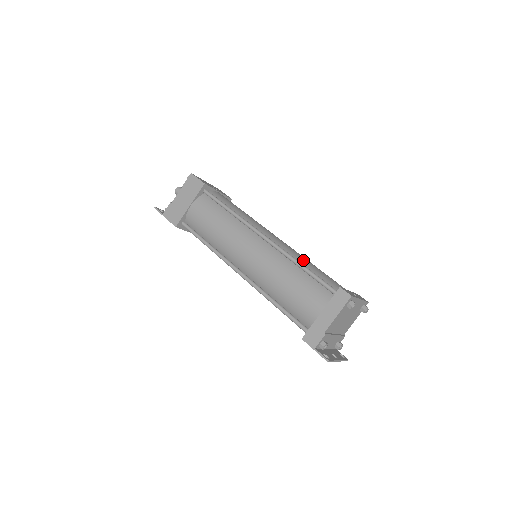
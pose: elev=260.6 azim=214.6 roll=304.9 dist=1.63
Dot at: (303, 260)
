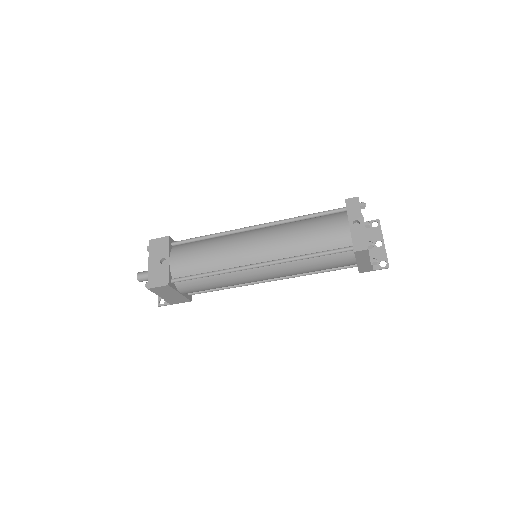
Dot at: (298, 245)
